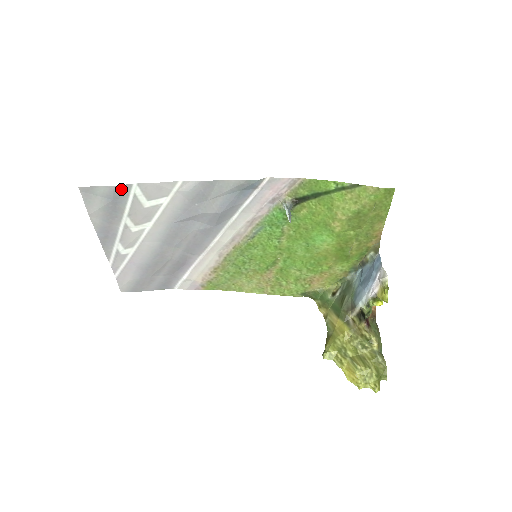
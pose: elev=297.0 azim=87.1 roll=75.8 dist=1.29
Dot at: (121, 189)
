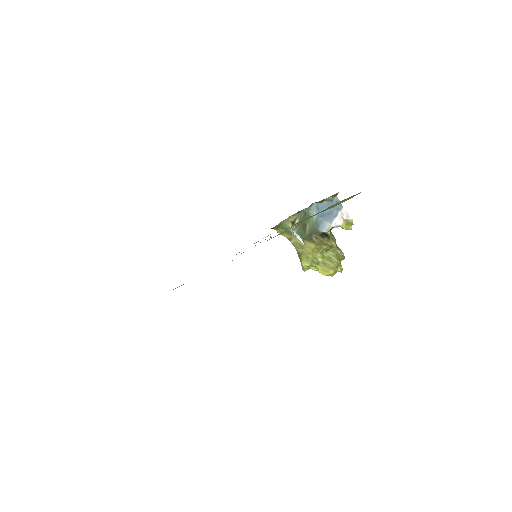
Dot at: occluded
